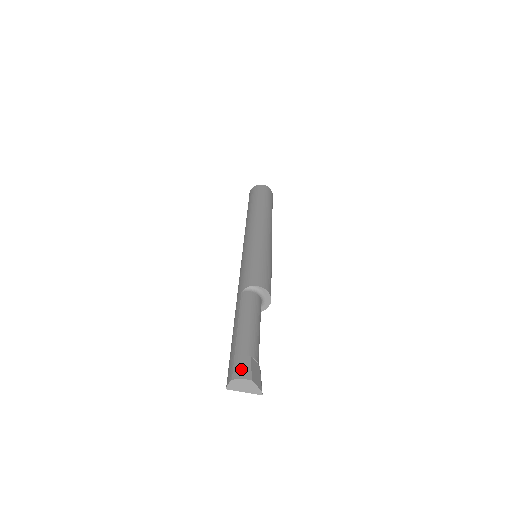
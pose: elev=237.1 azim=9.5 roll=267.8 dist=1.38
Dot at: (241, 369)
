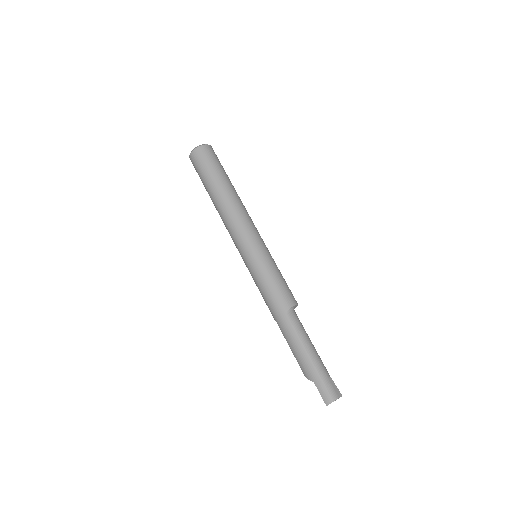
Dot at: (334, 391)
